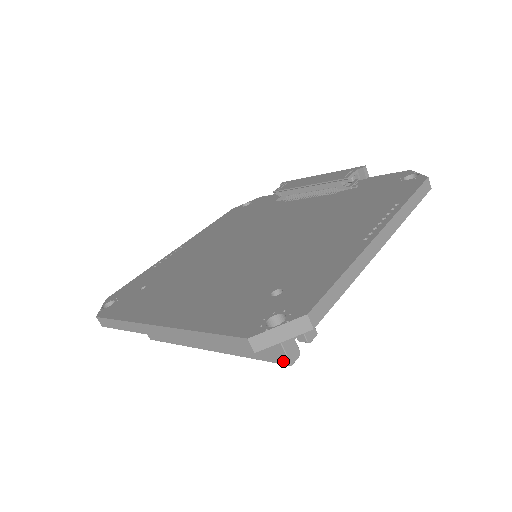
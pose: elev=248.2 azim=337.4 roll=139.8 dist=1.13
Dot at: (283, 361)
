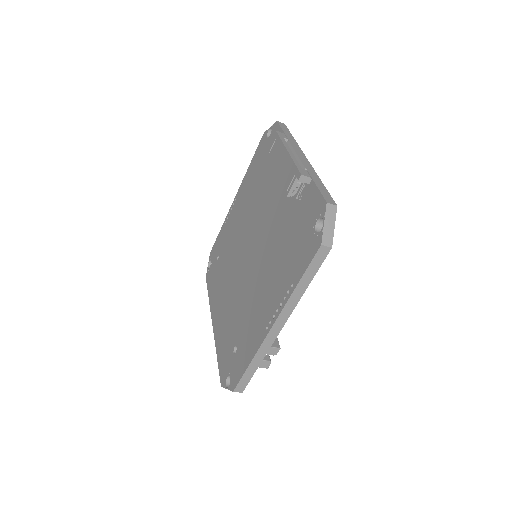
Dot at: occluded
